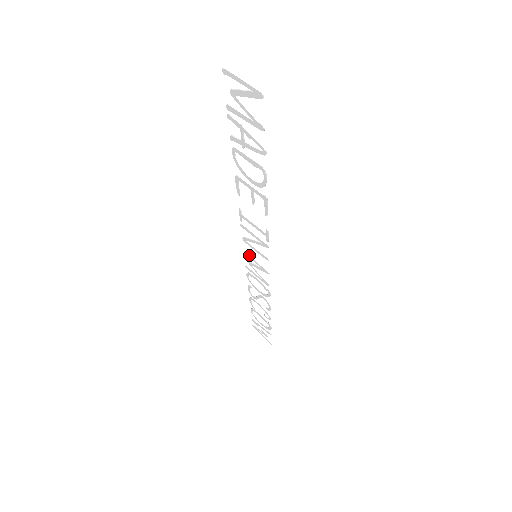
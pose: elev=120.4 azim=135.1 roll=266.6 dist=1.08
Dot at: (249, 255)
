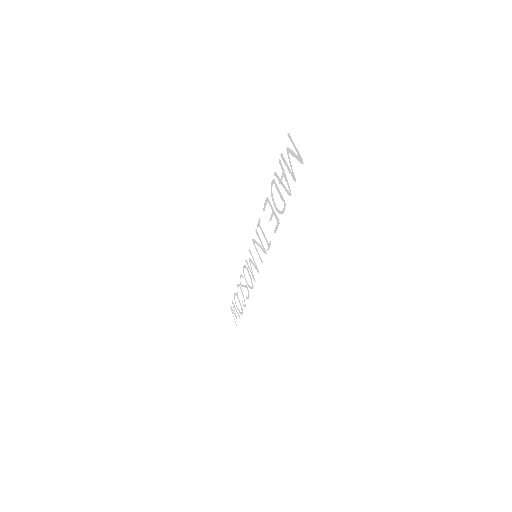
Dot at: occluded
